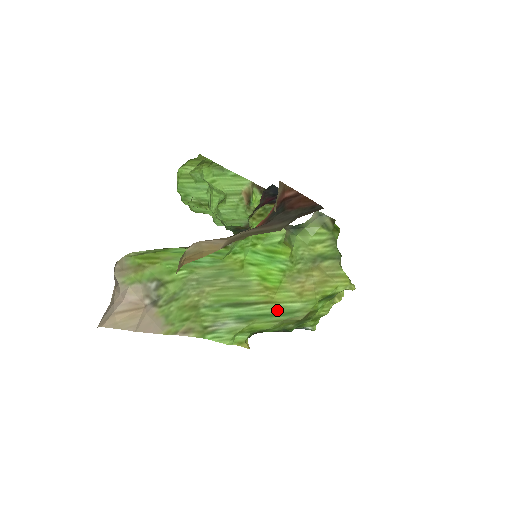
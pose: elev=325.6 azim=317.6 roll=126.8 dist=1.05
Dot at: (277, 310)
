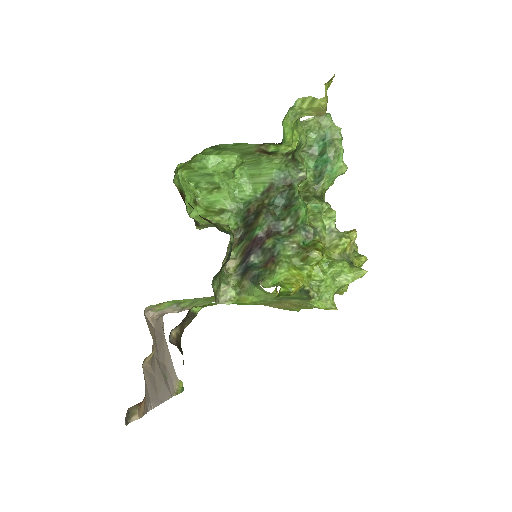
Dot at: occluded
